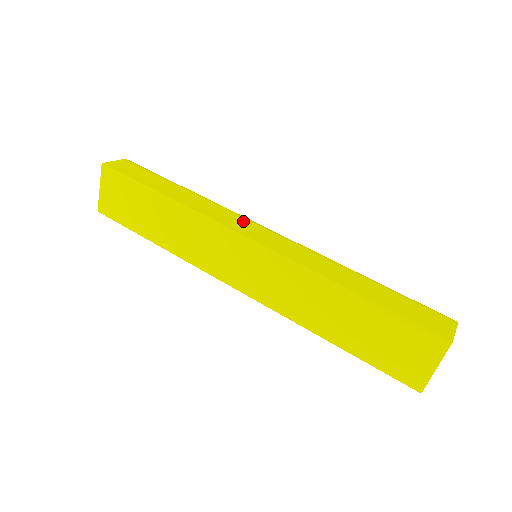
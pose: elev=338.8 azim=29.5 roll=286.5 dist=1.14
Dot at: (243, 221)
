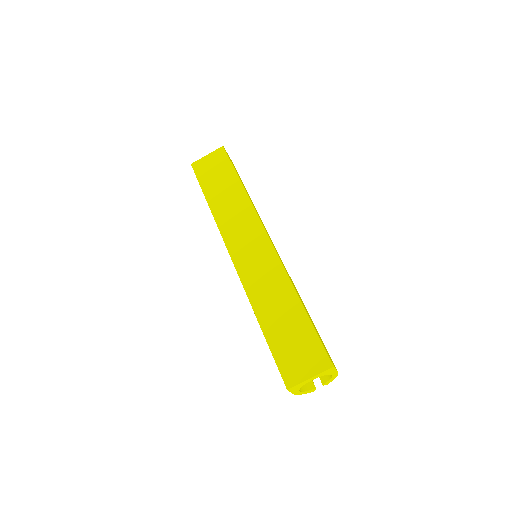
Dot at: occluded
